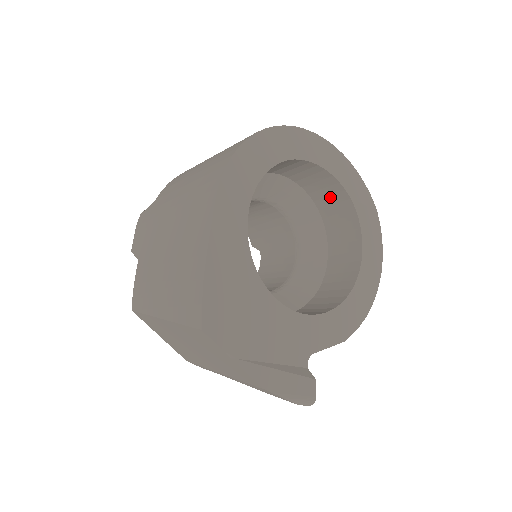
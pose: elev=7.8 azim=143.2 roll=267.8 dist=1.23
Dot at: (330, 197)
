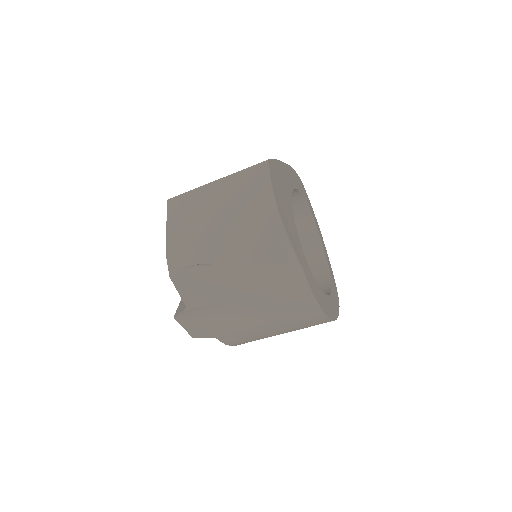
Dot at: (314, 273)
